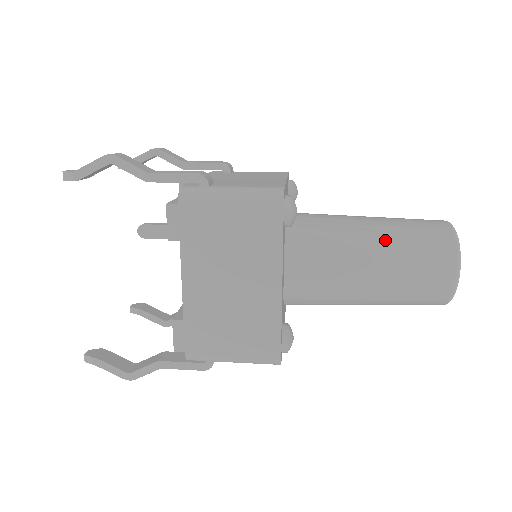
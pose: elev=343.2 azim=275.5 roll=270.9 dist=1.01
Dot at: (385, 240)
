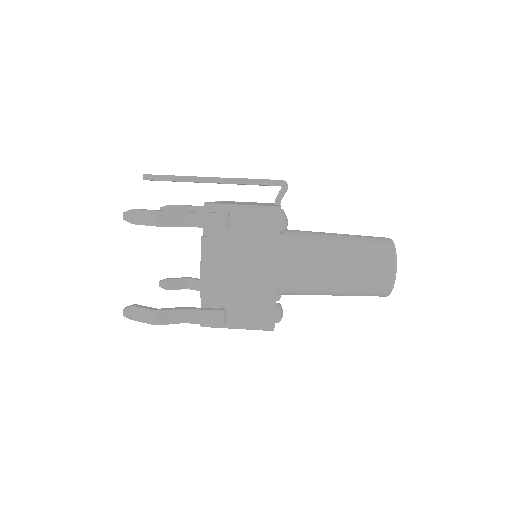
Dot at: (343, 292)
